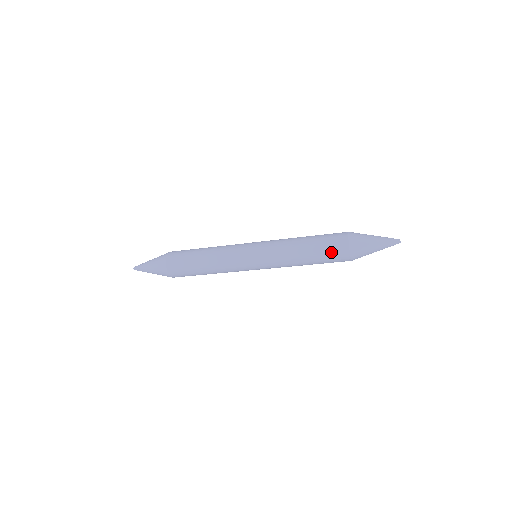
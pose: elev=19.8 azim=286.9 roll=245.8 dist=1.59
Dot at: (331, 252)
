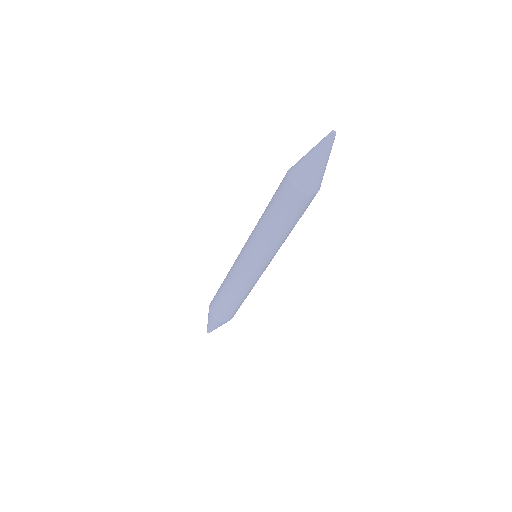
Dot at: (277, 190)
